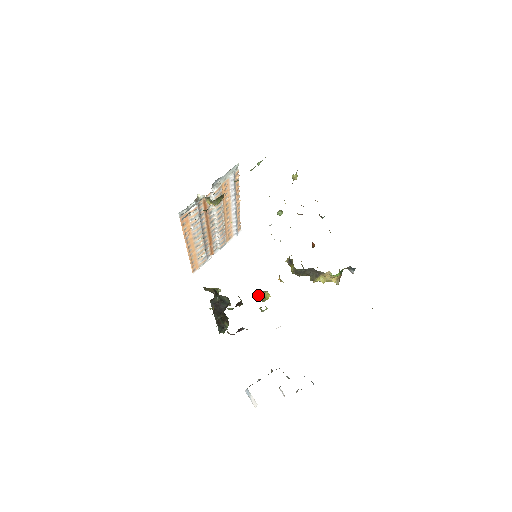
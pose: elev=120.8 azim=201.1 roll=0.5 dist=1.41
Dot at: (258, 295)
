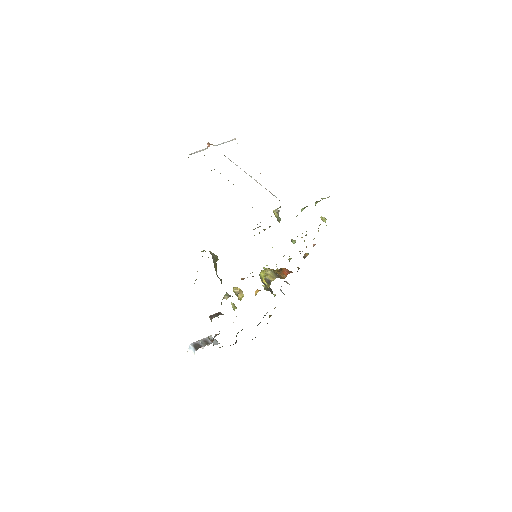
Dot at: (237, 291)
